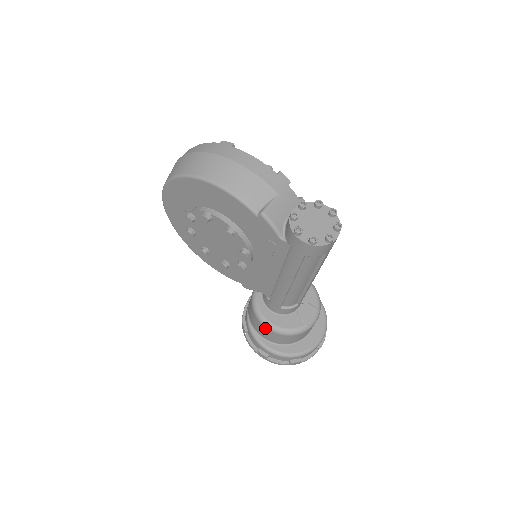
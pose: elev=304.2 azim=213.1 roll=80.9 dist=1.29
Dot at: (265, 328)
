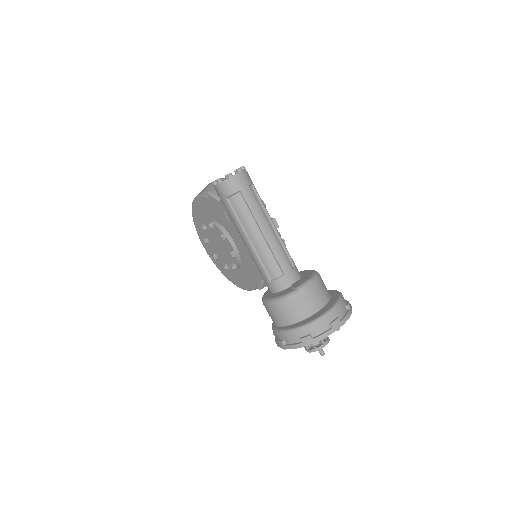
Dot at: (266, 307)
